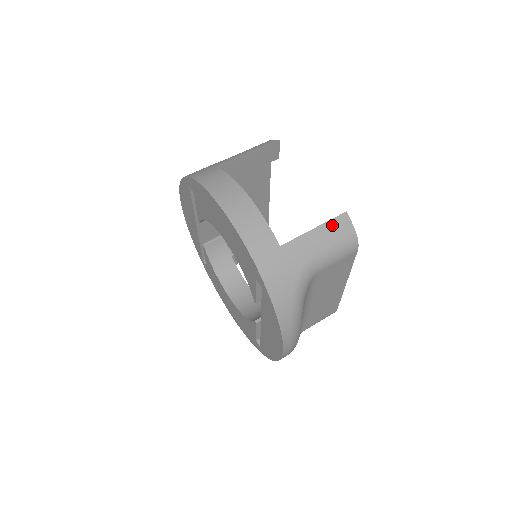
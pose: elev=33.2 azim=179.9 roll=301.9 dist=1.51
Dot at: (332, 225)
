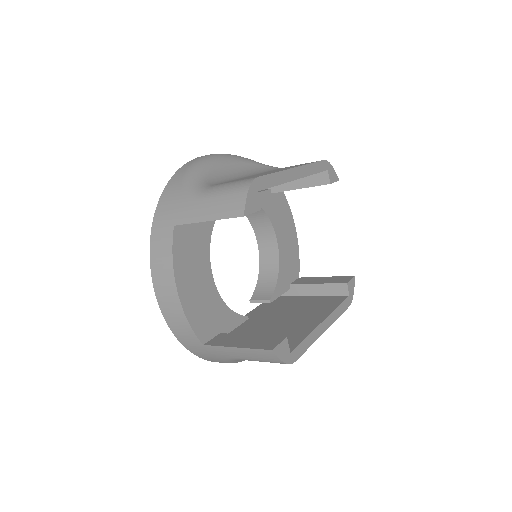
Dot at: (255, 352)
